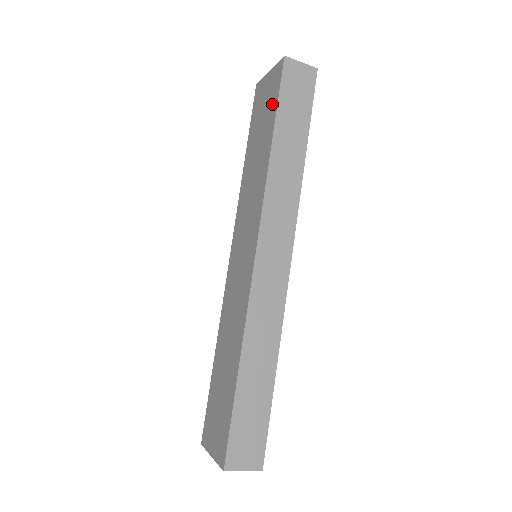
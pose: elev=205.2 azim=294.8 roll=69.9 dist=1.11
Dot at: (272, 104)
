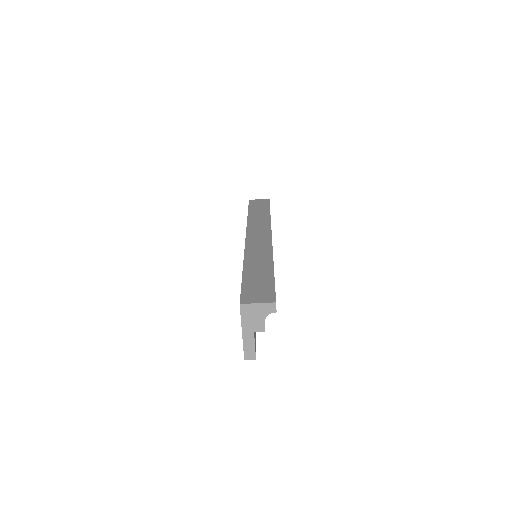
Dot at: occluded
